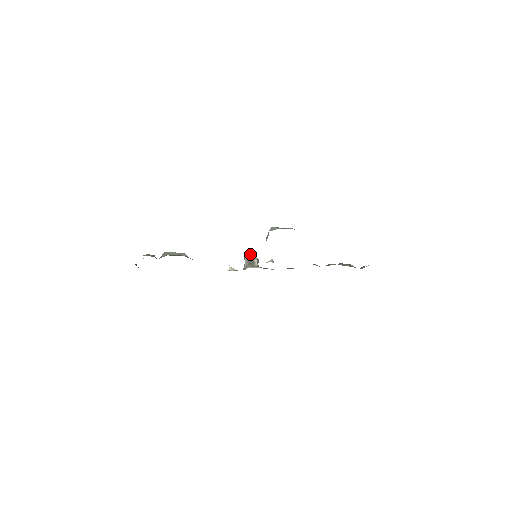
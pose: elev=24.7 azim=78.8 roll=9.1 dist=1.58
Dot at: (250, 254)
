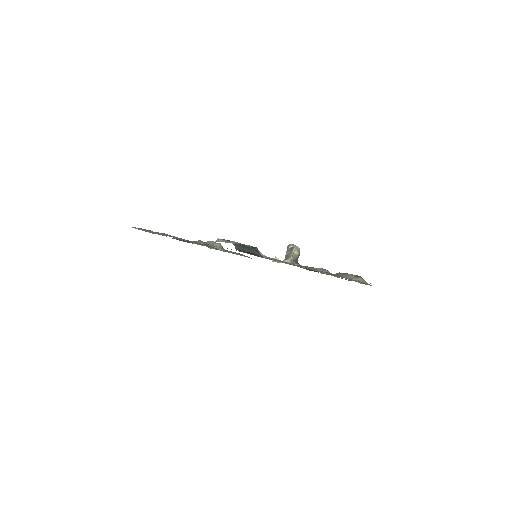
Dot at: (291, 247)
